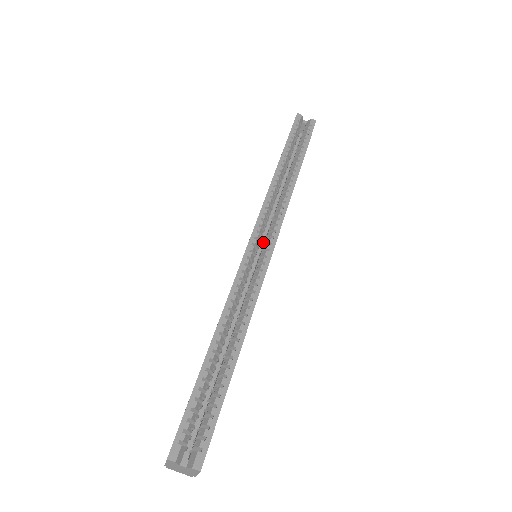
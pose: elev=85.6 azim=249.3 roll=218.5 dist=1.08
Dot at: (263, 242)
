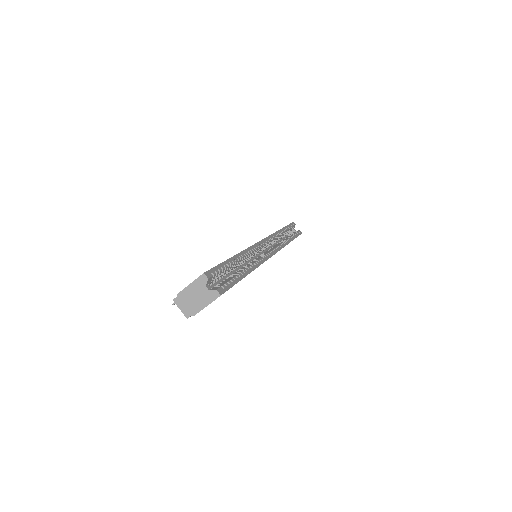
Dot at: occluded
